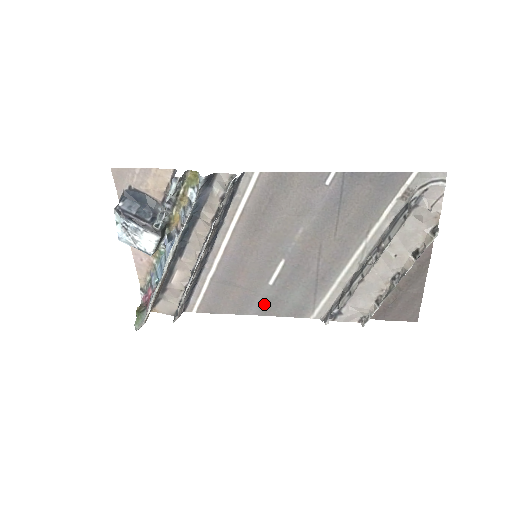
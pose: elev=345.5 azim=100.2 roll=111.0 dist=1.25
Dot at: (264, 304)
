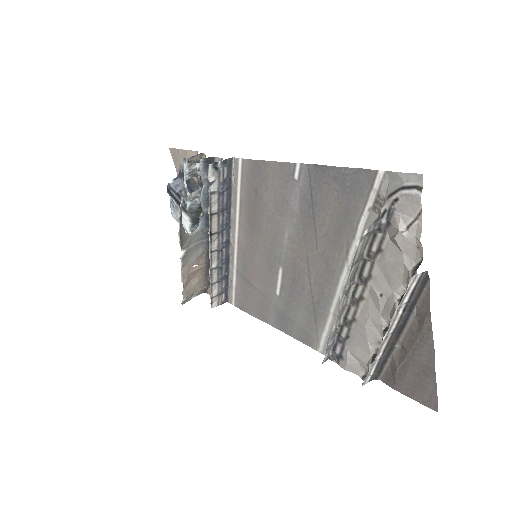
Dot at: (278, 317)
